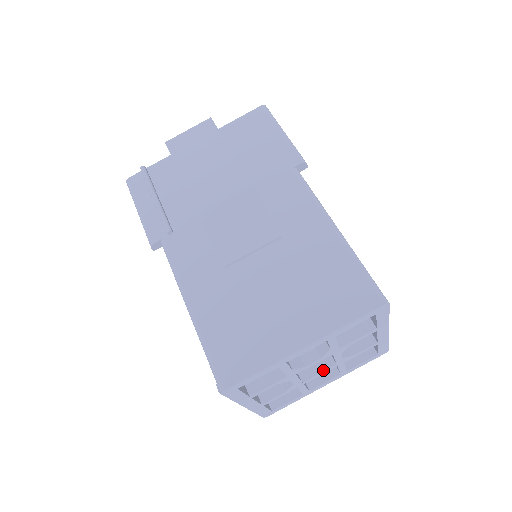
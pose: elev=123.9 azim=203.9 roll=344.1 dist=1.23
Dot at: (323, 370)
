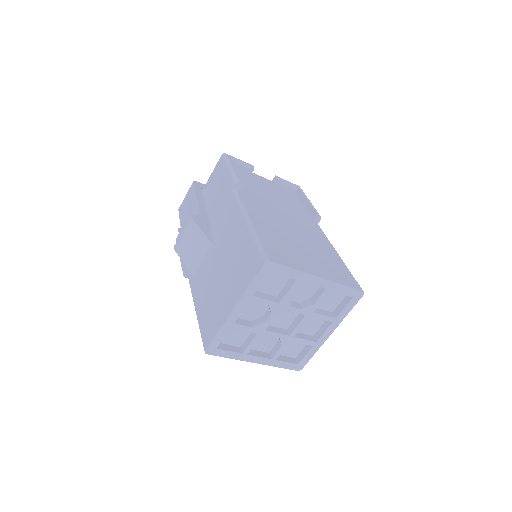
Dot at: (299, 322)
